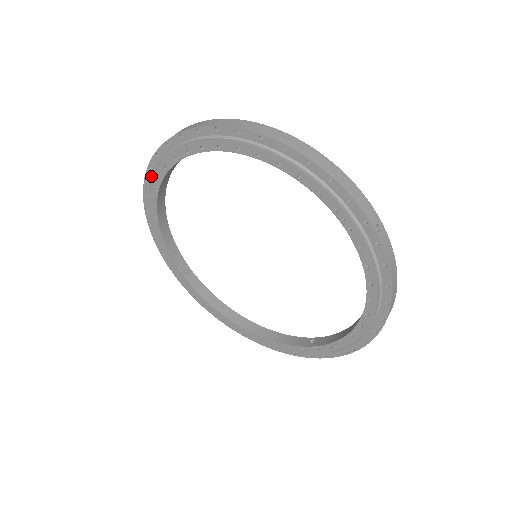
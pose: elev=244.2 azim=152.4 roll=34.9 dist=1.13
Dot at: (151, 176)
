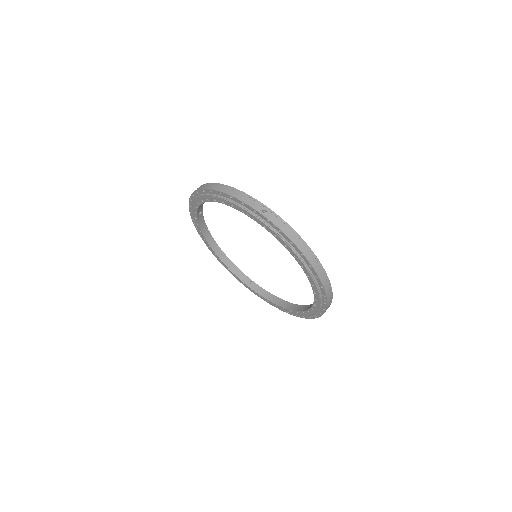
Dot at: occluded
